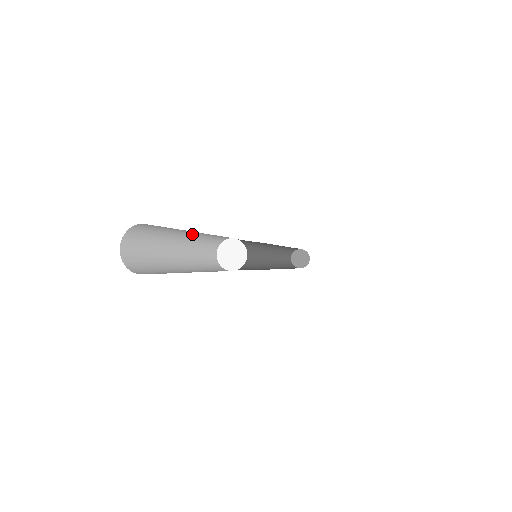
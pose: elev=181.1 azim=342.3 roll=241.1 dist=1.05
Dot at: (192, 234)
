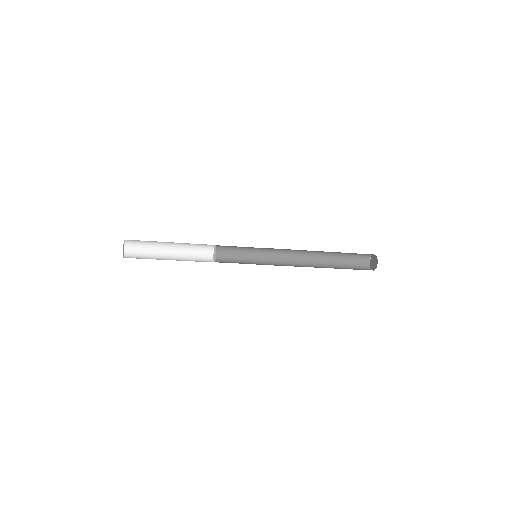
Dot at: (173, 246)
